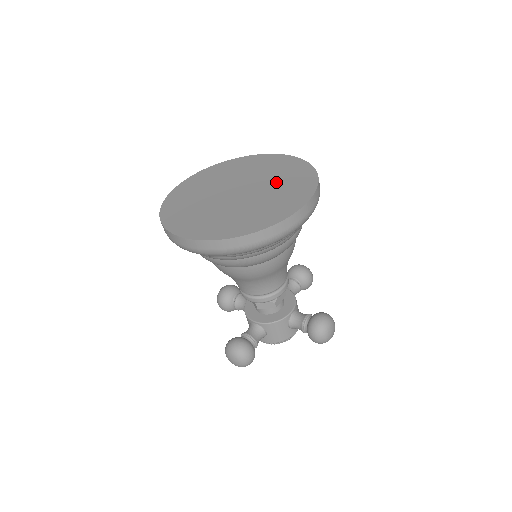
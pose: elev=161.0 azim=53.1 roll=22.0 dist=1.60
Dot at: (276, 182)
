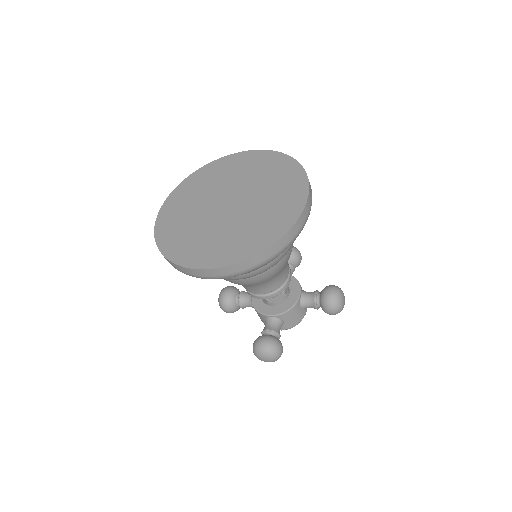
Dot at: (263, 183)
